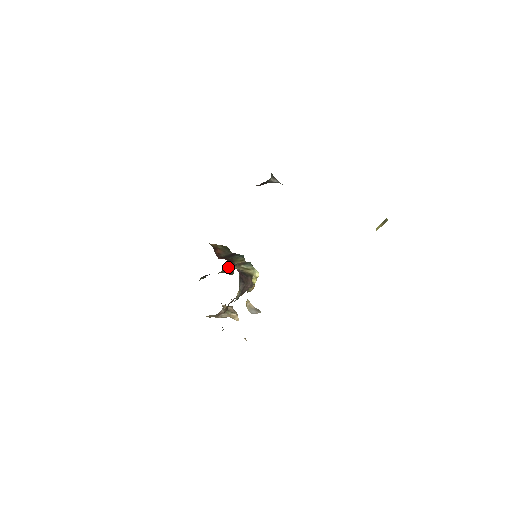
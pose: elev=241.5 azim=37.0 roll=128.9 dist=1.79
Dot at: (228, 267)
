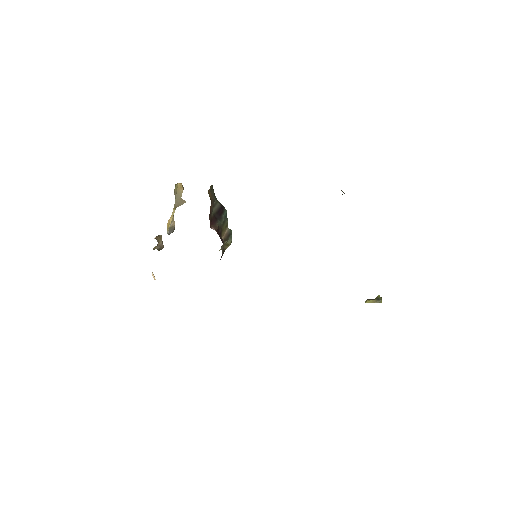
Dot at: occluded
